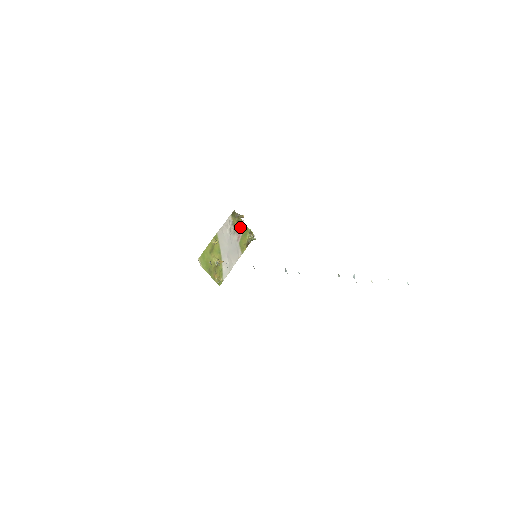
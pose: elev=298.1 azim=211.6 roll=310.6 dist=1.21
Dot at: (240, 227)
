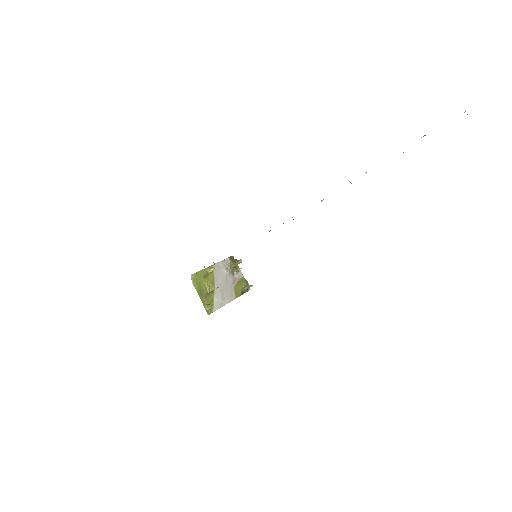
Dot at: (237, 273)
